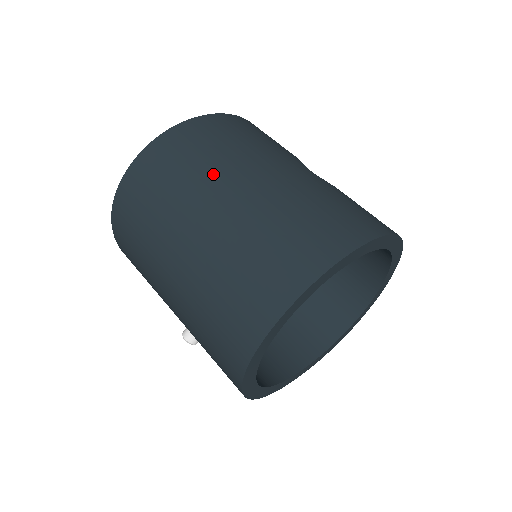
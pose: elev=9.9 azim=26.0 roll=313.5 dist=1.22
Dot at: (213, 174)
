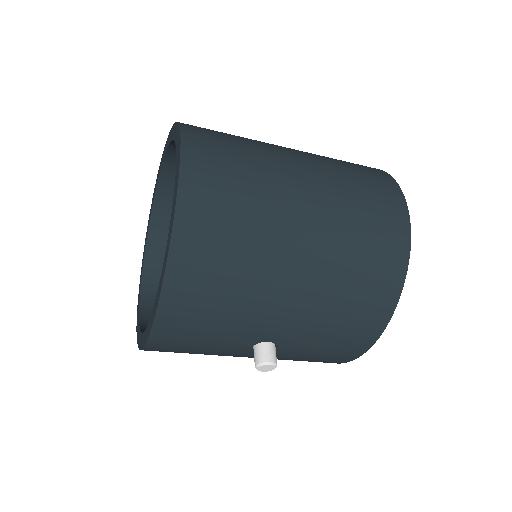
Dot at: (261, 143)
